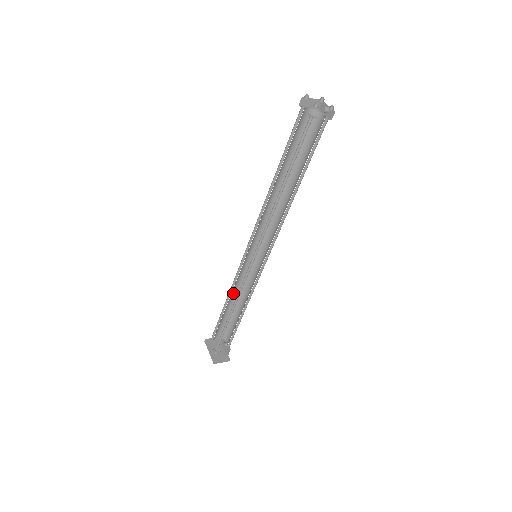
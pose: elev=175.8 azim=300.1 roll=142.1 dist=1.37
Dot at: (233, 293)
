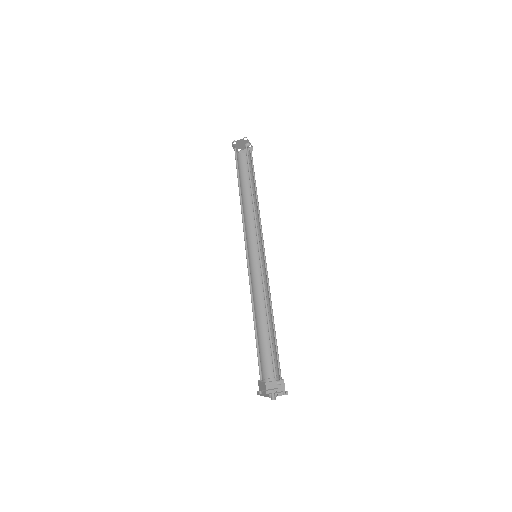
Dot at: (263, 311)
